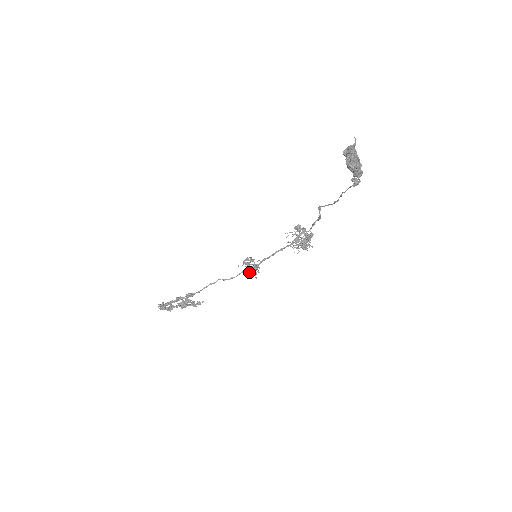
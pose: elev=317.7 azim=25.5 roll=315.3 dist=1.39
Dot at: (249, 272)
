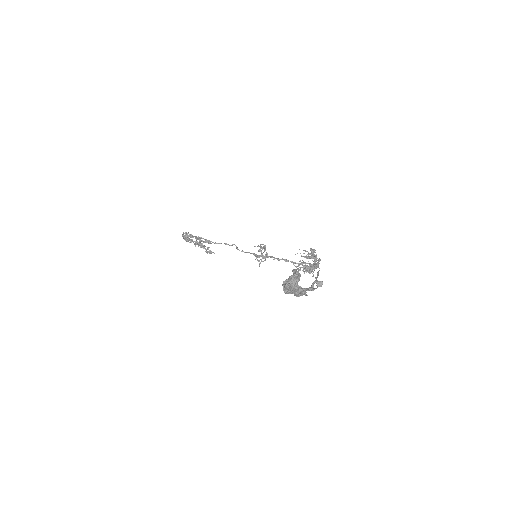
Dot at: (256, 257)
